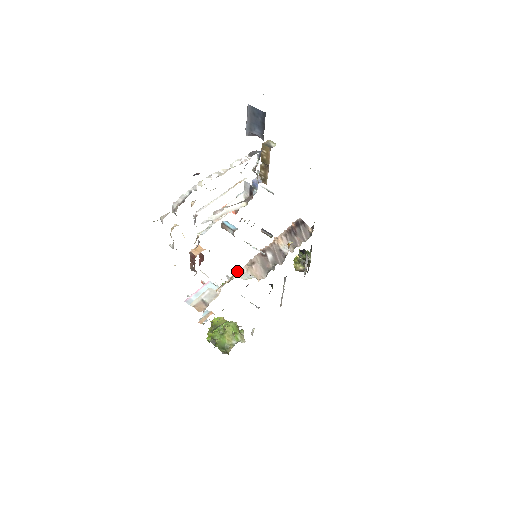
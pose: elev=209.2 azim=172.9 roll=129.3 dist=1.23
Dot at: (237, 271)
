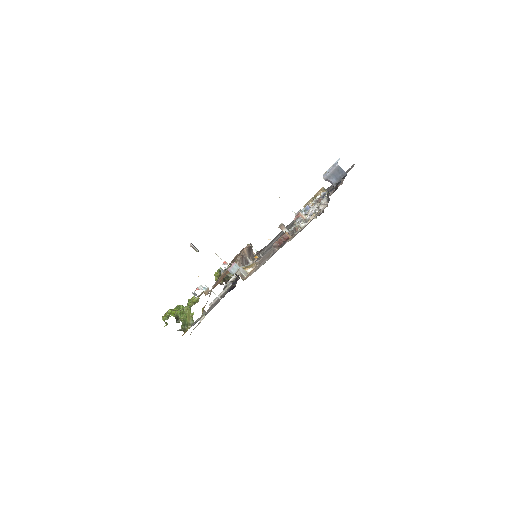
Dot at: (236, 263)
